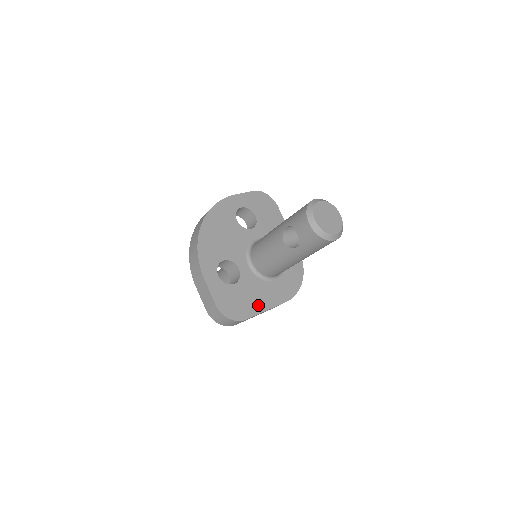
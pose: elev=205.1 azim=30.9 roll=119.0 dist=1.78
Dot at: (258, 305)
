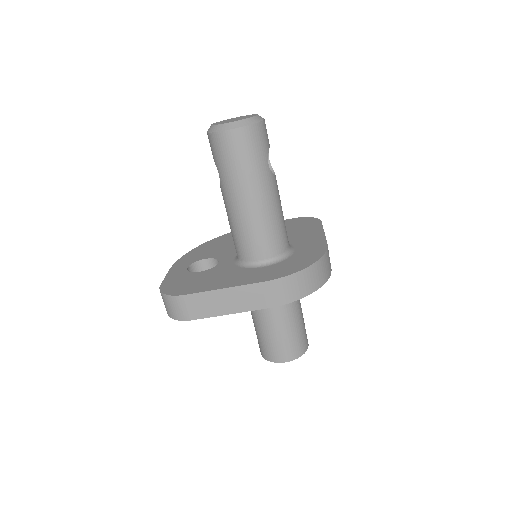
Dot at: (215, 285)
